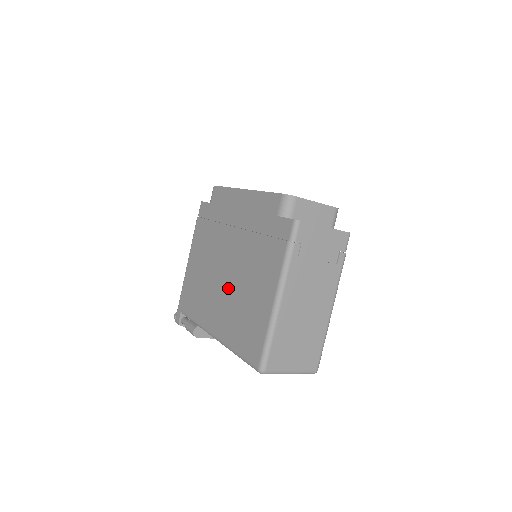
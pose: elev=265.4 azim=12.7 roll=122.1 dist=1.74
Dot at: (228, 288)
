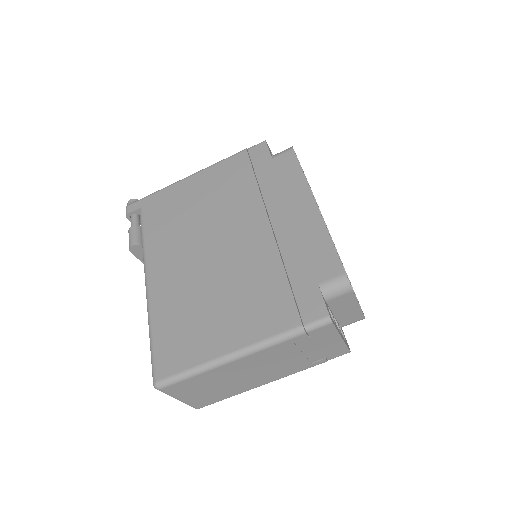
Dot at: (204, 266)
